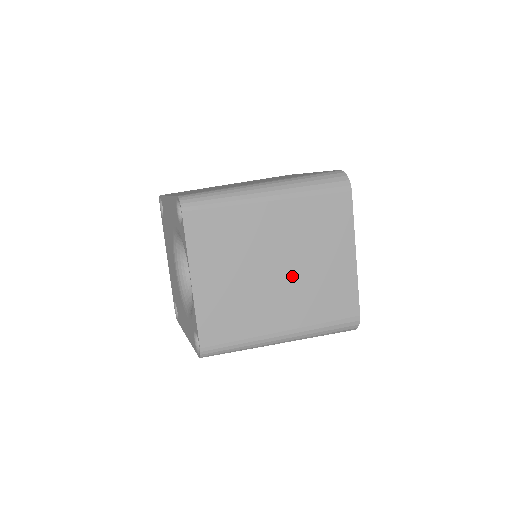
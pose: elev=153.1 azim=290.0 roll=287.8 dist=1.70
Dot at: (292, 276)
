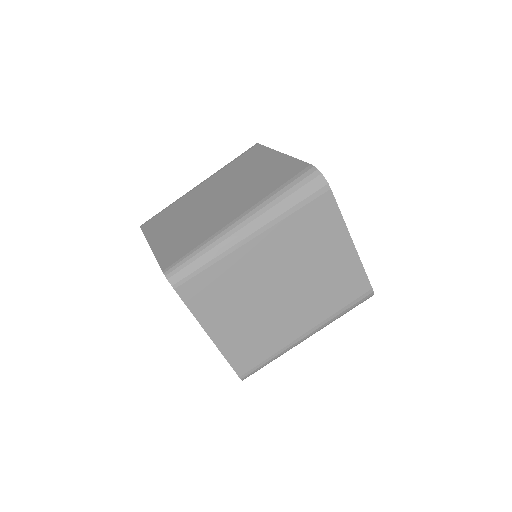
Dot at: (298, 289)
